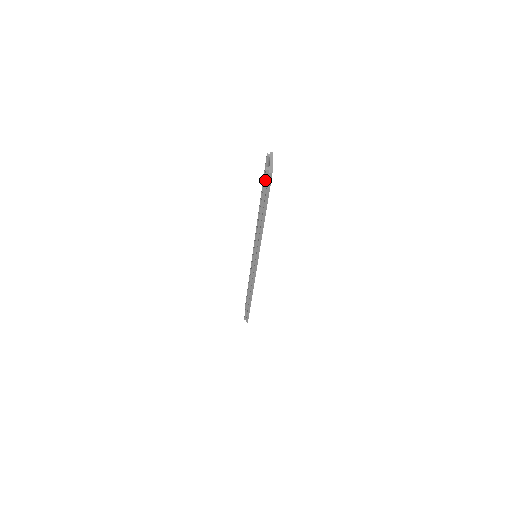
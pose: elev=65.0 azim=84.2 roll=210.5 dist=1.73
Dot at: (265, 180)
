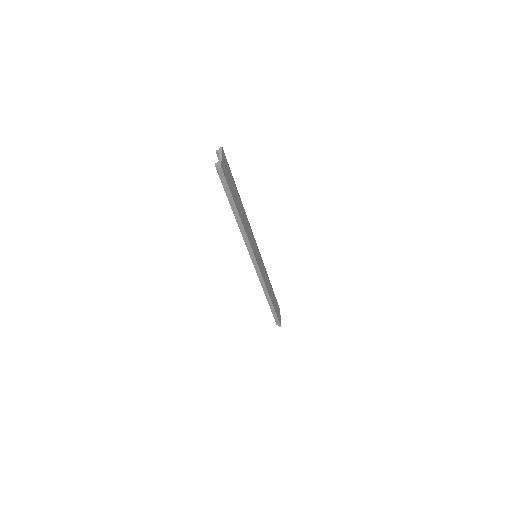
Dot at: (220, 176)
